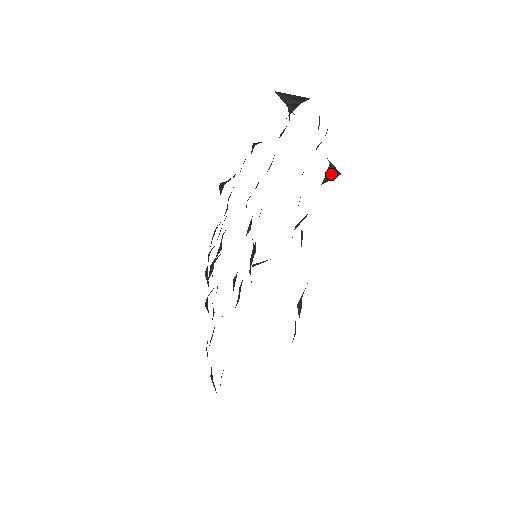
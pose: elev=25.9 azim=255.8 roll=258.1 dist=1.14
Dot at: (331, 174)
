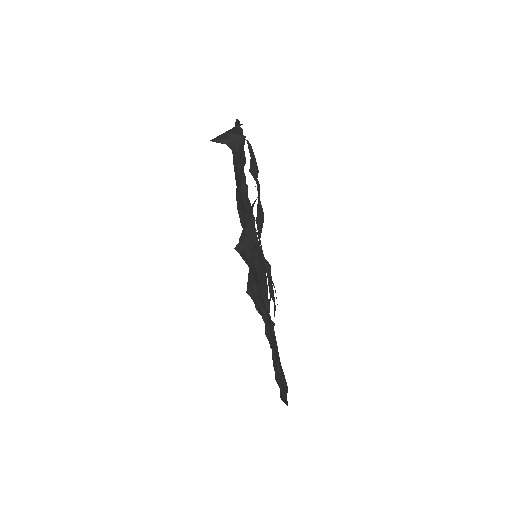
Dot at: (236, 139)
